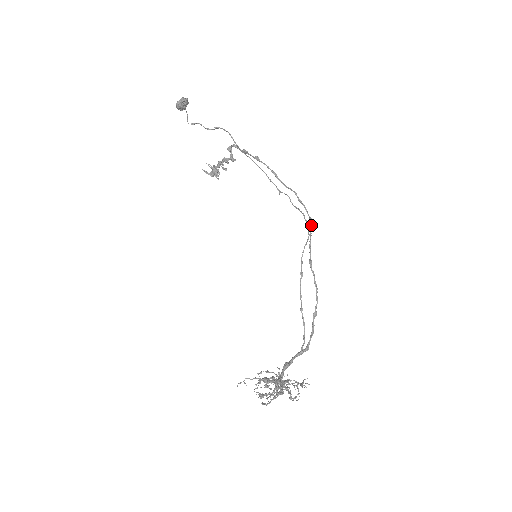
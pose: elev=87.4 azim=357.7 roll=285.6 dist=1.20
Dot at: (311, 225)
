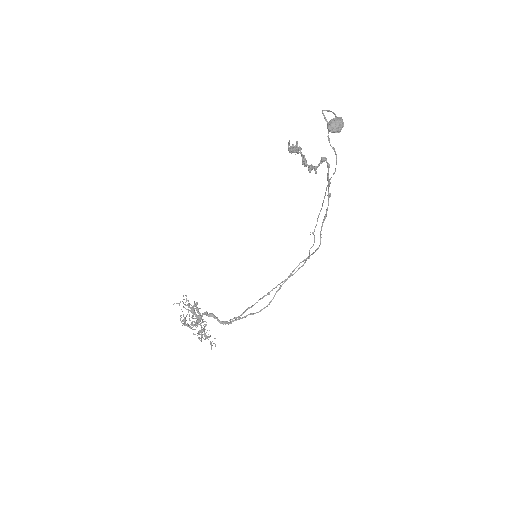
Dot at: occluded
